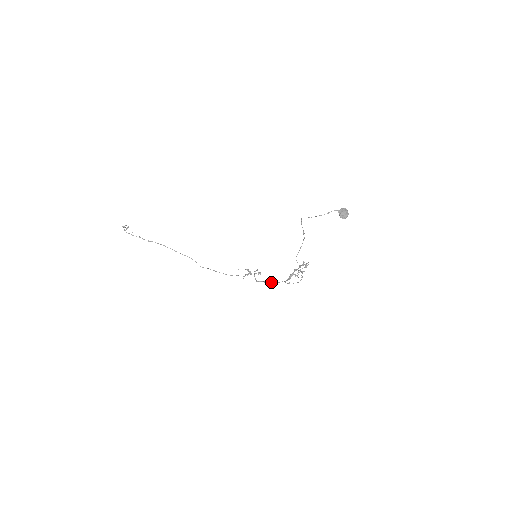
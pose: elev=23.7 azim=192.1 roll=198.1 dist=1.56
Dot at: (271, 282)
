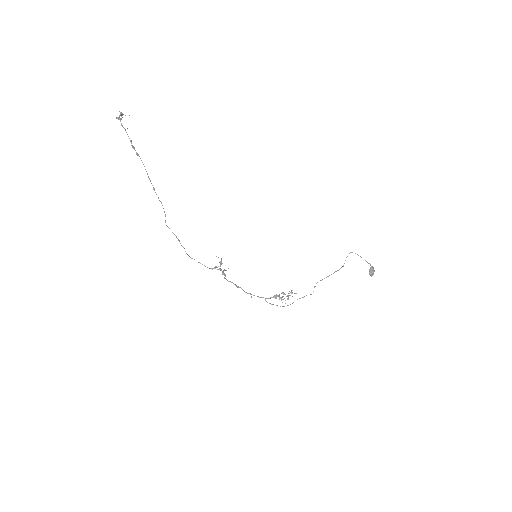
Dot at: occluded
